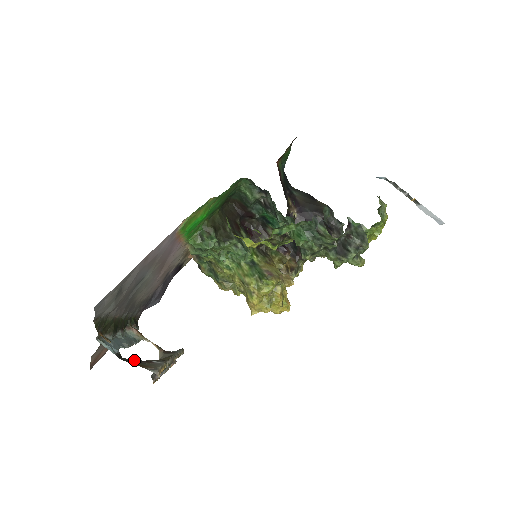
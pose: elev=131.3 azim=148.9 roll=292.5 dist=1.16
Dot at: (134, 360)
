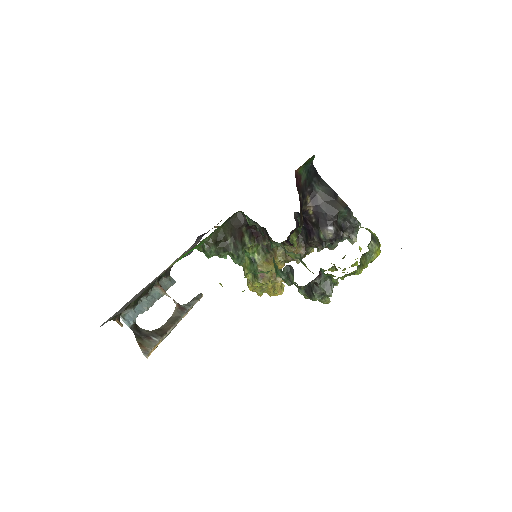
Dot at: (141, 333)
